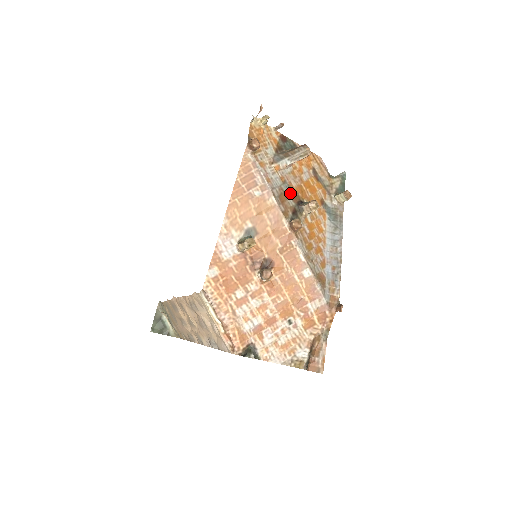
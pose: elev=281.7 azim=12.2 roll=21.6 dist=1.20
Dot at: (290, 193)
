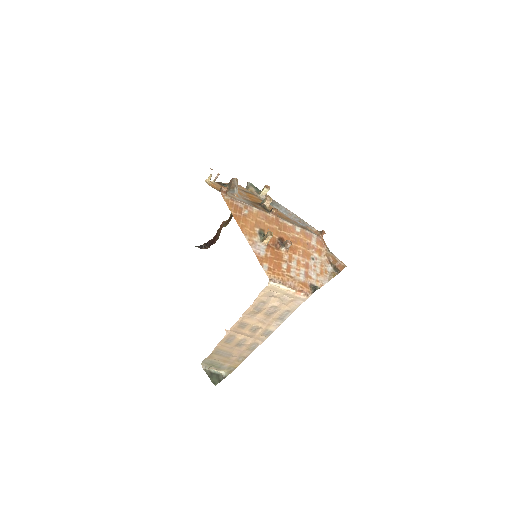
Dot at: (253, 203)
